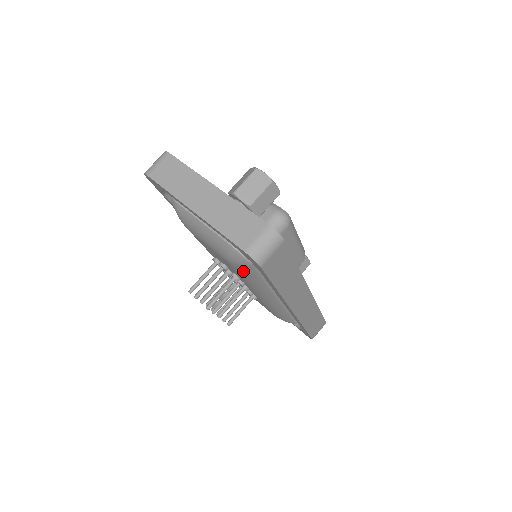
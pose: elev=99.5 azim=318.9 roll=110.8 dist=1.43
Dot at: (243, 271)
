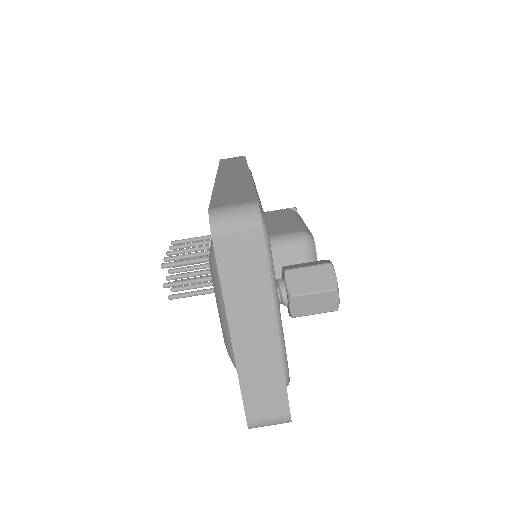
Dot at: occluded
